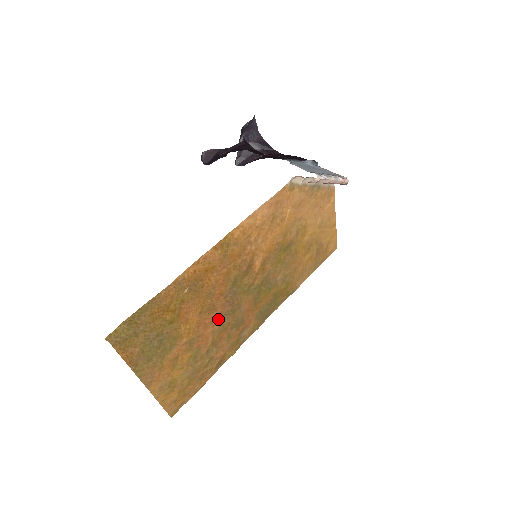
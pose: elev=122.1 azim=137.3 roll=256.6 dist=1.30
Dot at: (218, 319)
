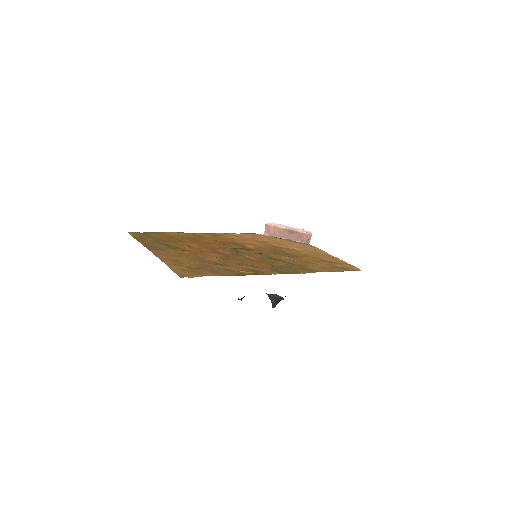
Dot at: (221, 254)
